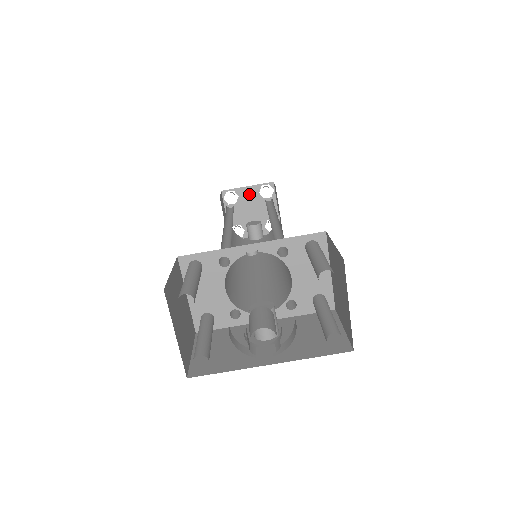
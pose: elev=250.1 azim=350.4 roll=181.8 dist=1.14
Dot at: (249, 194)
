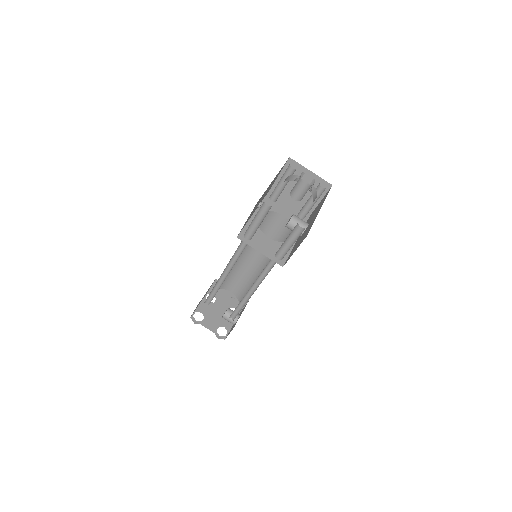
Dot at: (205, 307)
